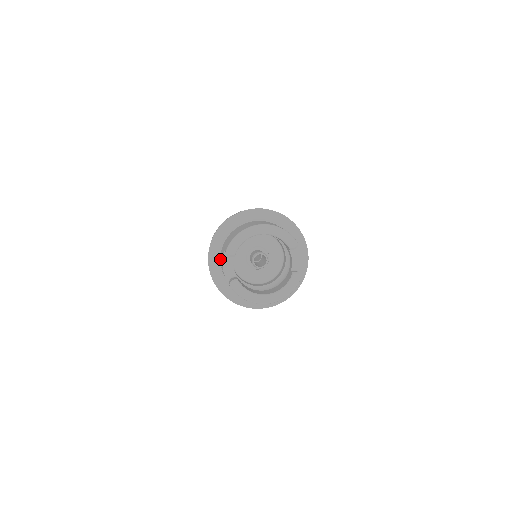
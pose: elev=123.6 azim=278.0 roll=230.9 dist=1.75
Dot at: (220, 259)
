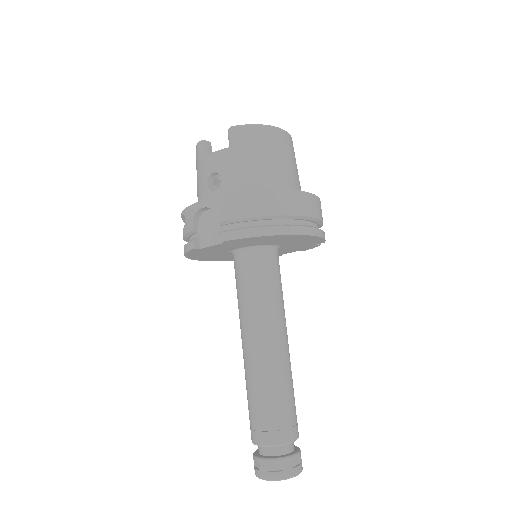
Dot at: occluded
